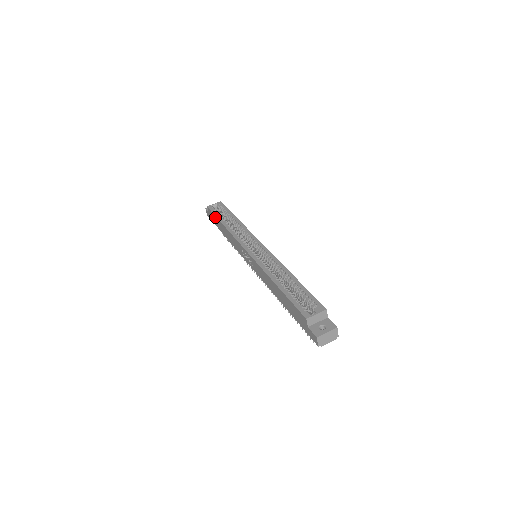
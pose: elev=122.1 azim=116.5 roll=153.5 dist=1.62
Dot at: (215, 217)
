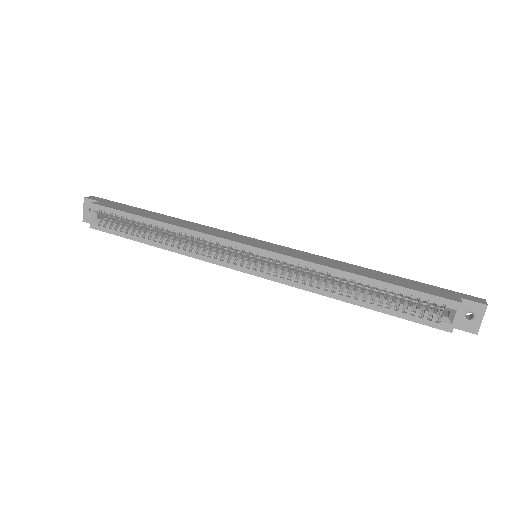
Dot at: (126, 238)
